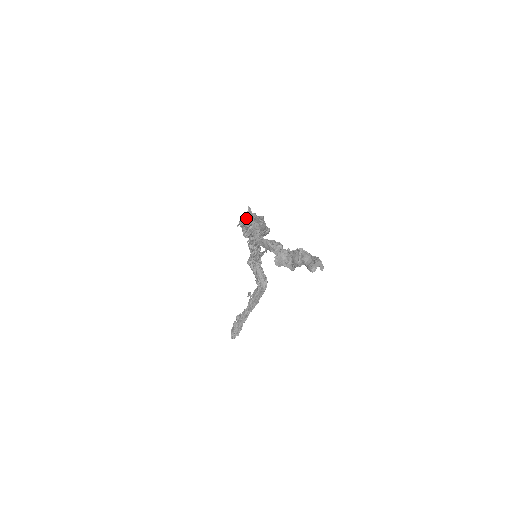
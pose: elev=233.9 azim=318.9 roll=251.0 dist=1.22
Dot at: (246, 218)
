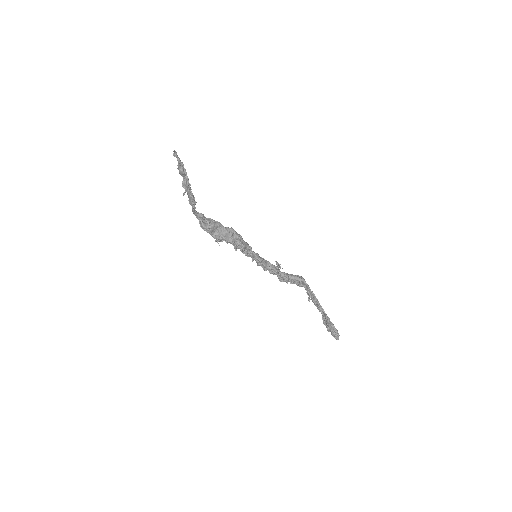
Dot at: (199, 223)
